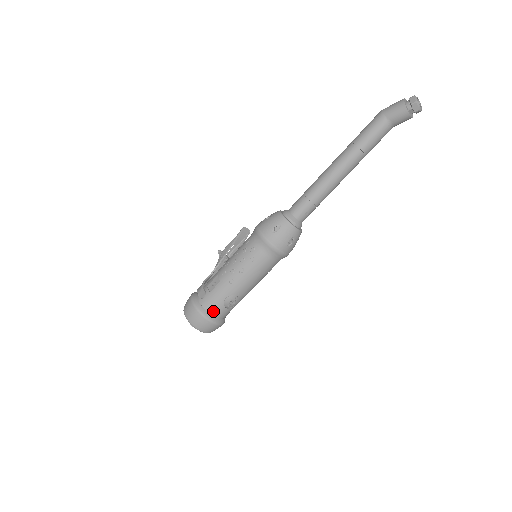
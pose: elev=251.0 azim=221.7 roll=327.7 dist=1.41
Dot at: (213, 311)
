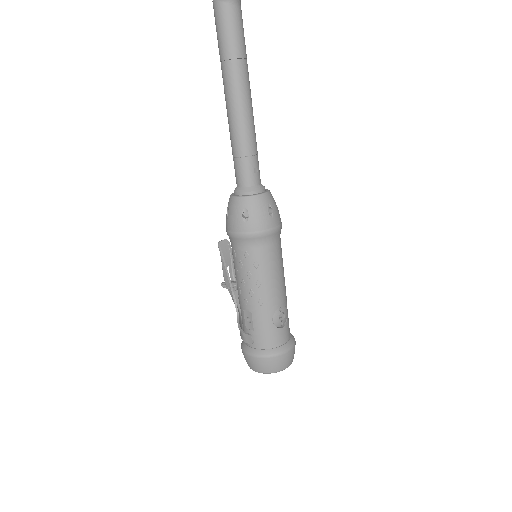
Dot at: (274, 343)
